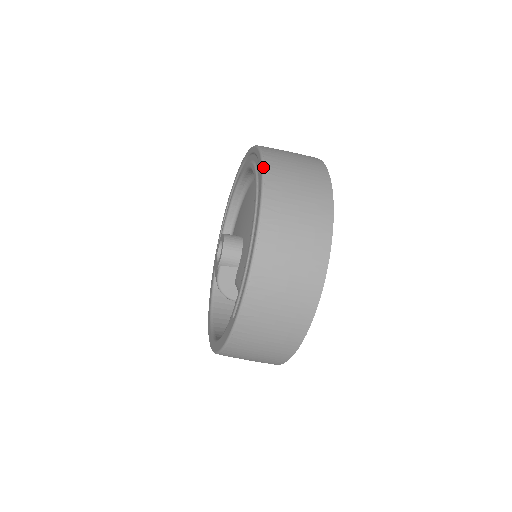
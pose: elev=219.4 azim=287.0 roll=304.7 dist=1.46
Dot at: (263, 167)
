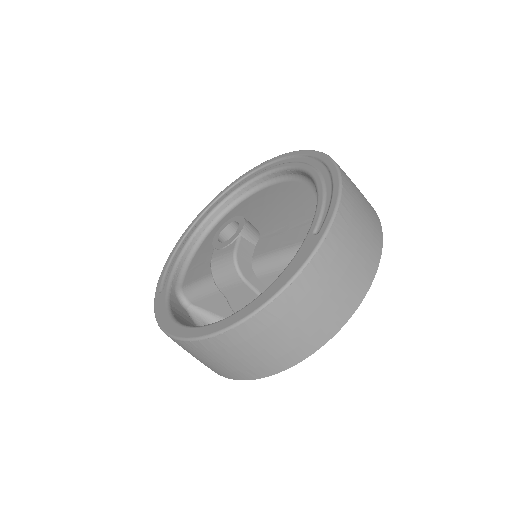
Dot at: (303, 150)
